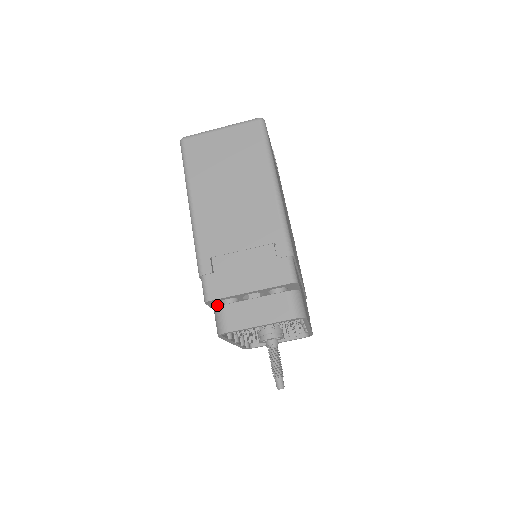
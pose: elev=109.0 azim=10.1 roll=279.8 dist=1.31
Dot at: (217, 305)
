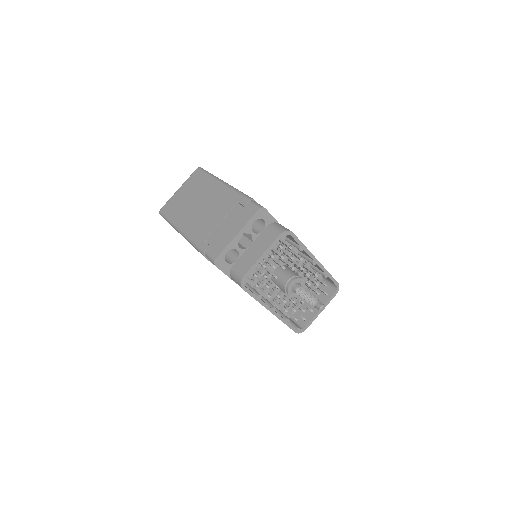
Dot at: (228, 268)
